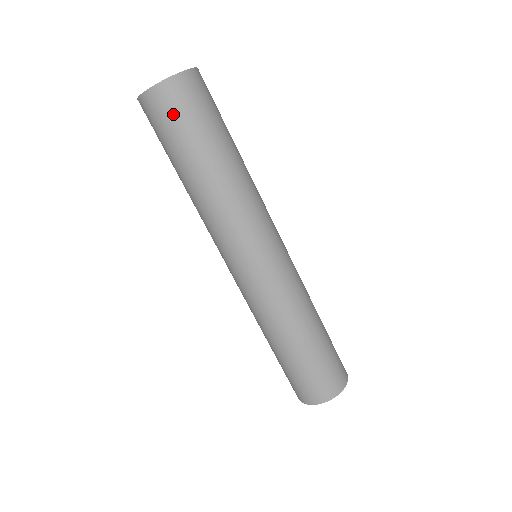
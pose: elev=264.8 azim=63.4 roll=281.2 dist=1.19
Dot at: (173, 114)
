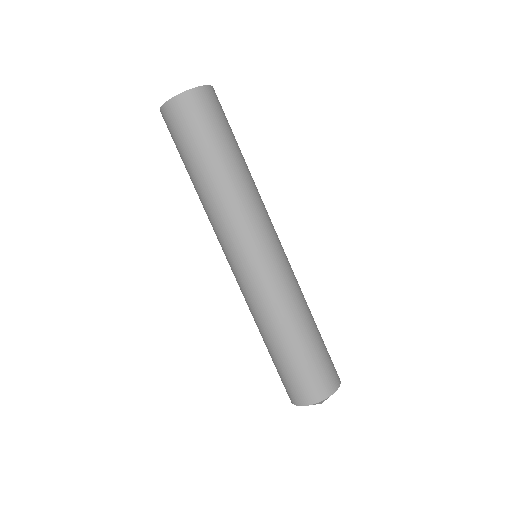
Dot at: (191, 120)
